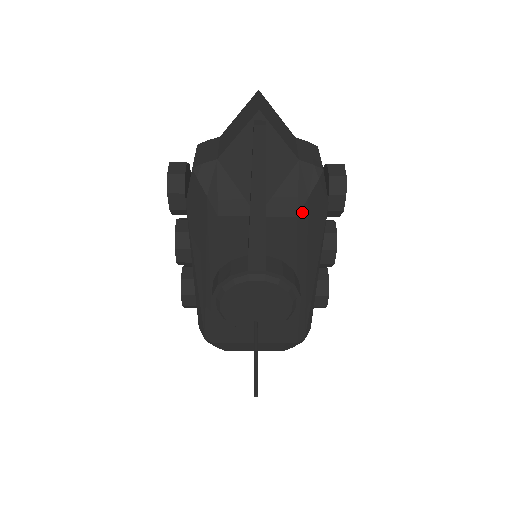
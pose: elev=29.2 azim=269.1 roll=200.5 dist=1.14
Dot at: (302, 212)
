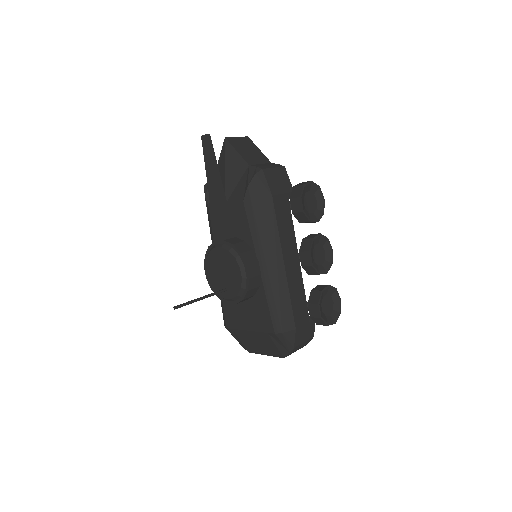
Dot at: (246, 197)
